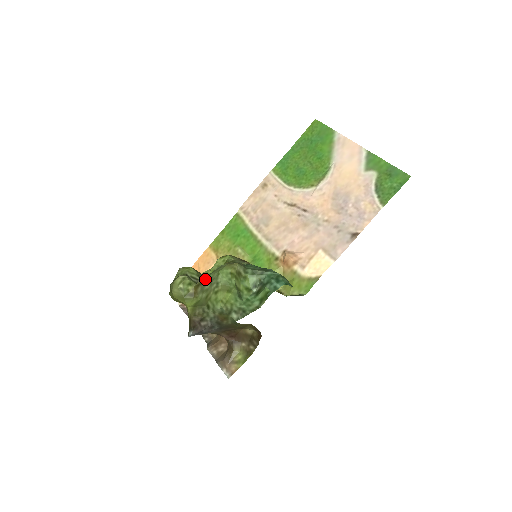
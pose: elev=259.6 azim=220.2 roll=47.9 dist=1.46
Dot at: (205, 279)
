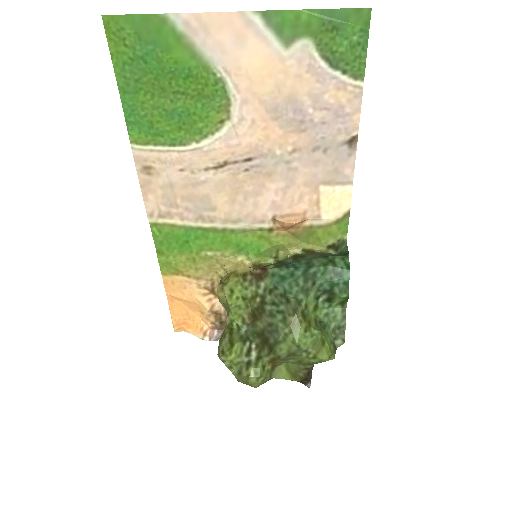
Dot at: (278, 354)
